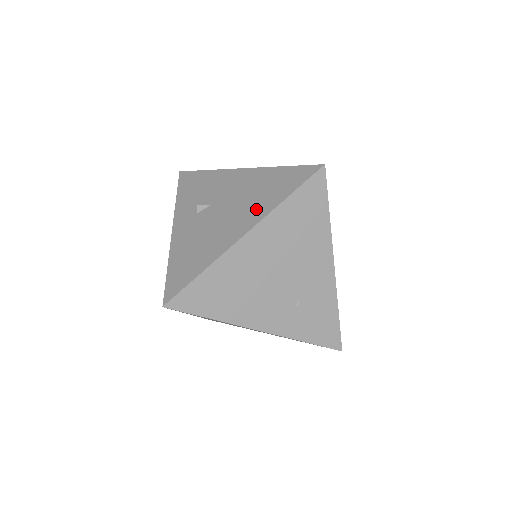
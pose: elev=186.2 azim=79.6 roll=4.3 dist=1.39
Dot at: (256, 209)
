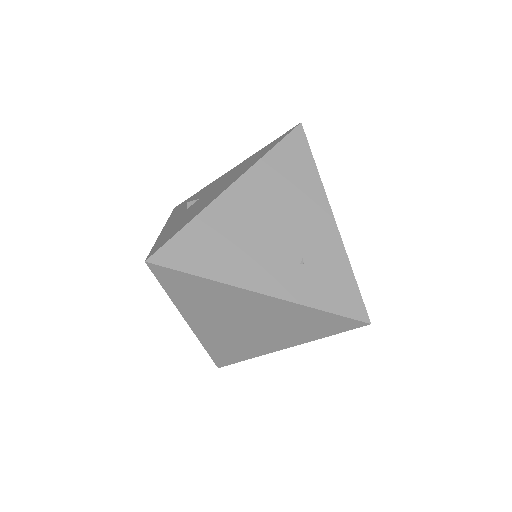
Dot at: (241, 172)
